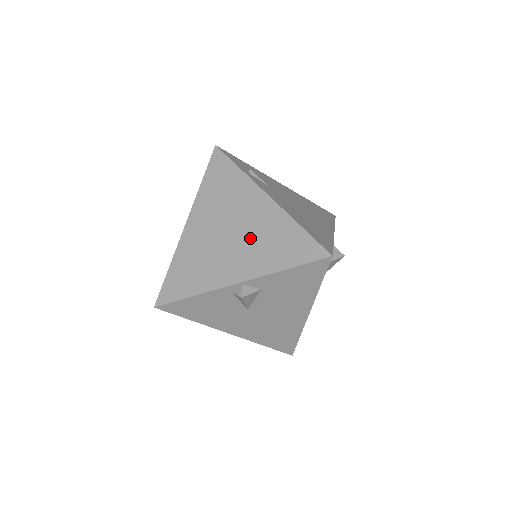
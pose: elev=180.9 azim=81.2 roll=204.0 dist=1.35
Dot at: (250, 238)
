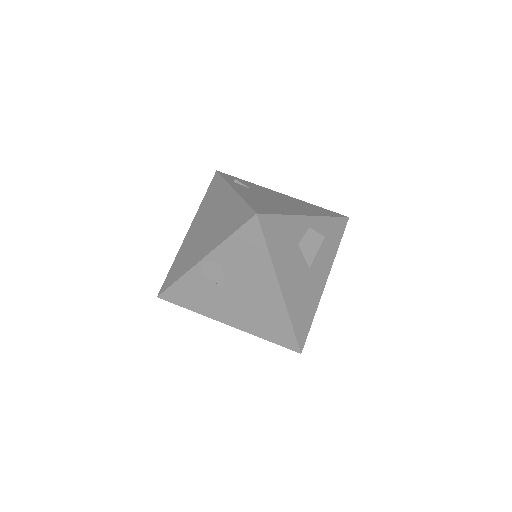
Dot at: (216, 224)
